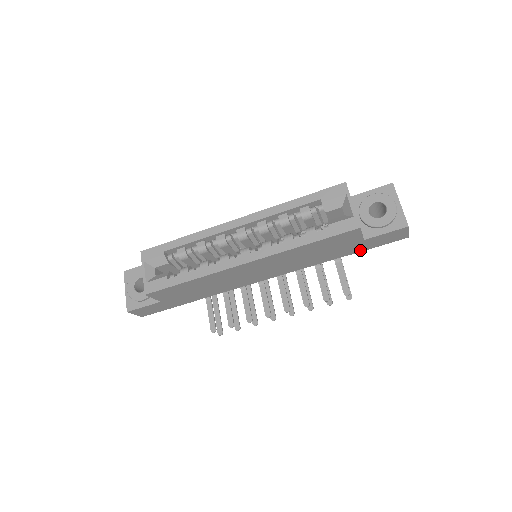
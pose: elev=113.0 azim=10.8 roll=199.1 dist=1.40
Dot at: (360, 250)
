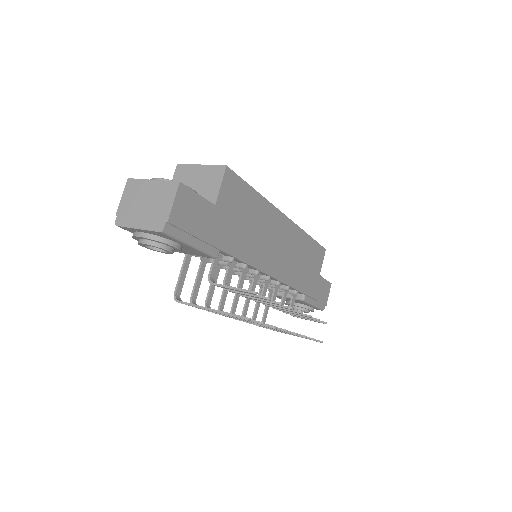
Dot at: (312, 295)
